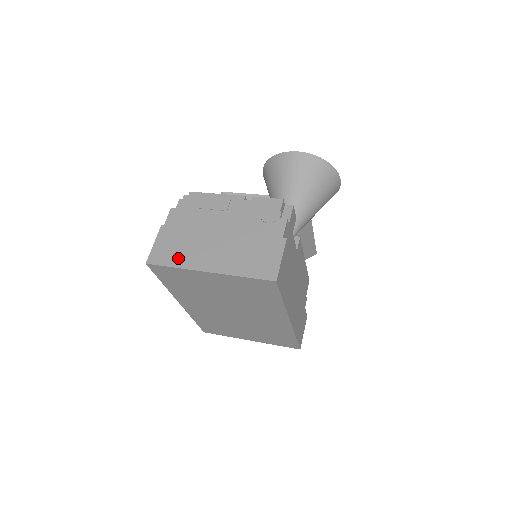
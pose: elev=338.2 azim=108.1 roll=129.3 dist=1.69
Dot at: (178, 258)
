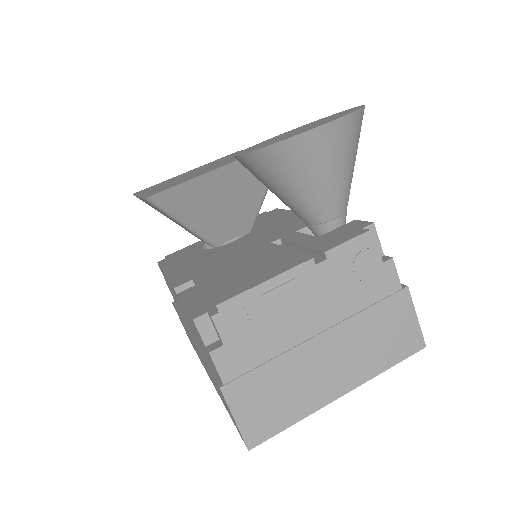
Dot at: (289, 411)
